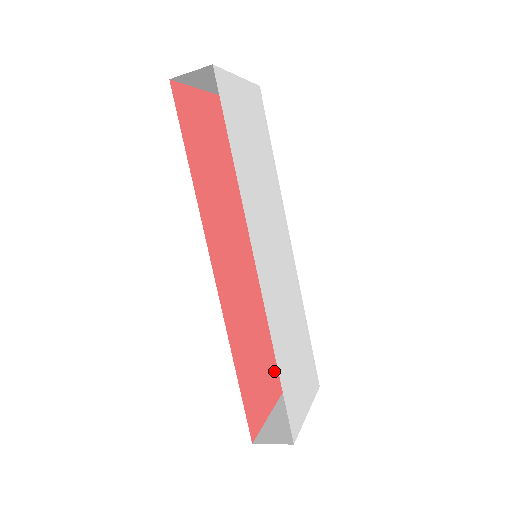
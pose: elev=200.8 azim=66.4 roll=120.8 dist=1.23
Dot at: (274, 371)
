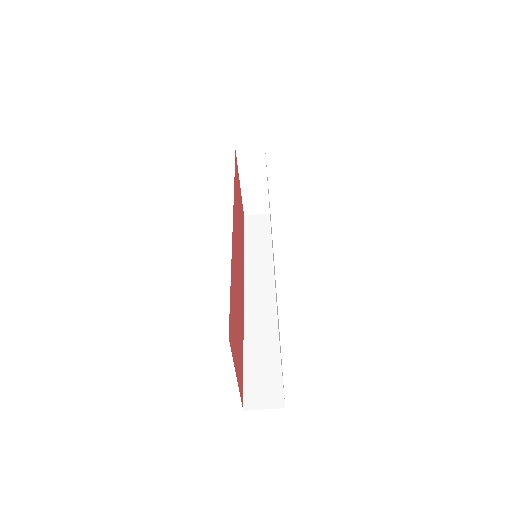
Dot at: (240, 370)
